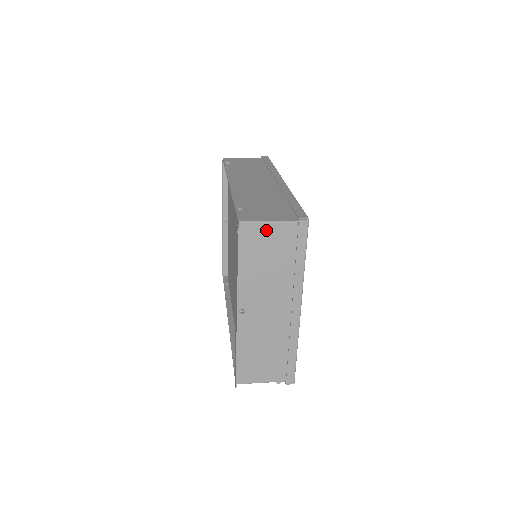
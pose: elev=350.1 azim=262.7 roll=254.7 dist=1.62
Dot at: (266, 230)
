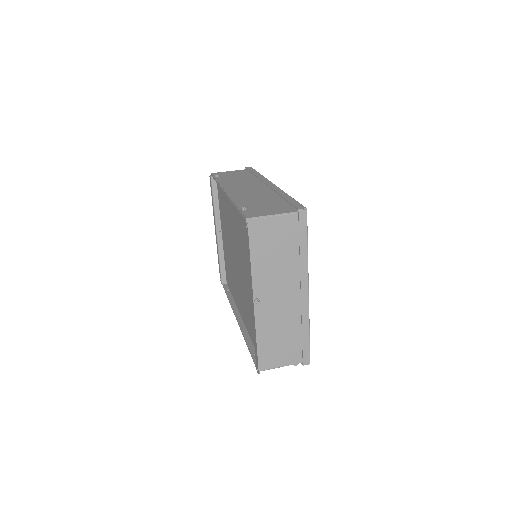
Dot at: (271, 223)
